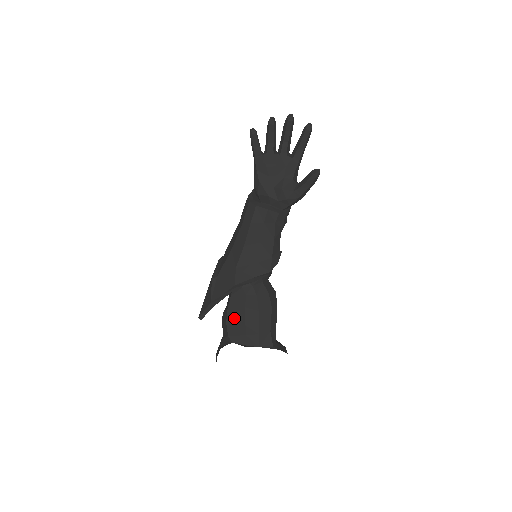
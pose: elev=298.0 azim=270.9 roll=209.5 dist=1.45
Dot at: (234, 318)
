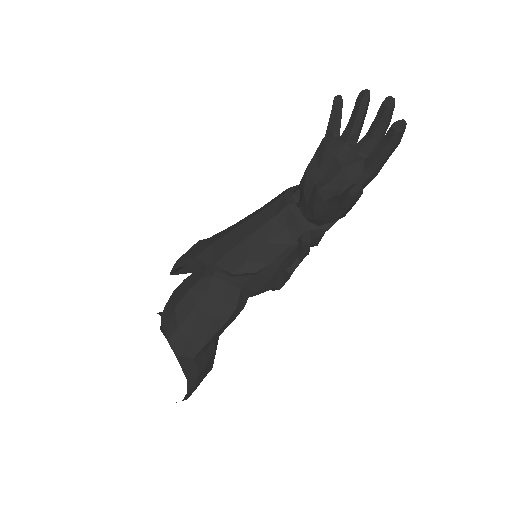
Dot at: (178, 293)
